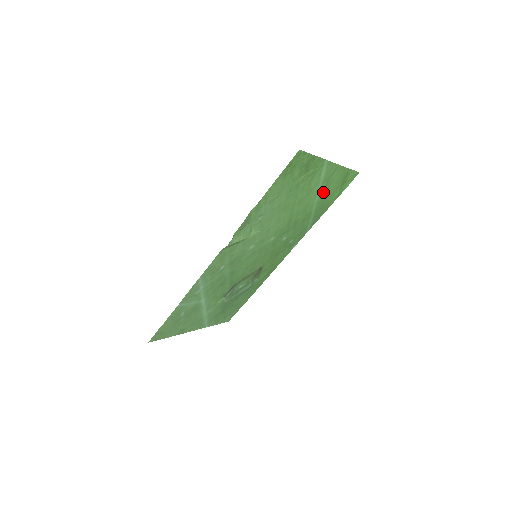
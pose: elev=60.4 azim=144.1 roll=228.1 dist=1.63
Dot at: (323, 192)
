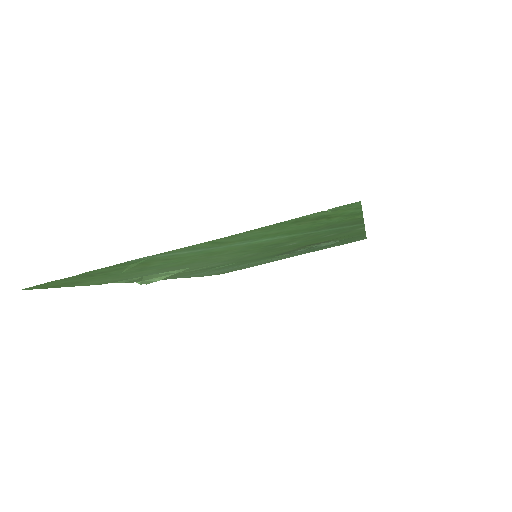
Dot at: (265, 236)
